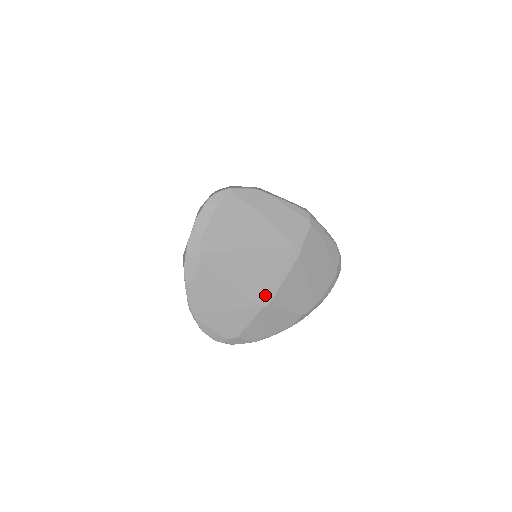
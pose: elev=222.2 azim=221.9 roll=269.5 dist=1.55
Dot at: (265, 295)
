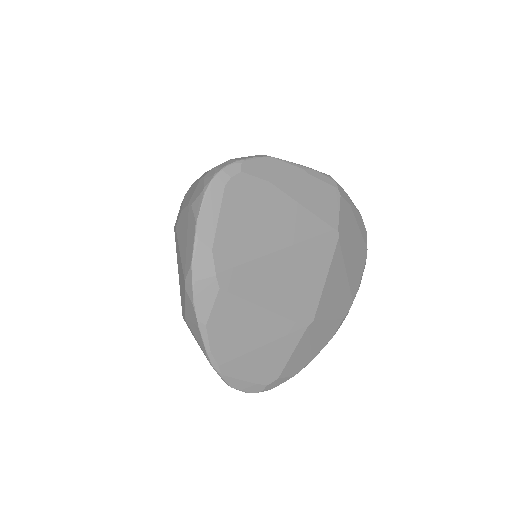
Dot at: (307, 308)
